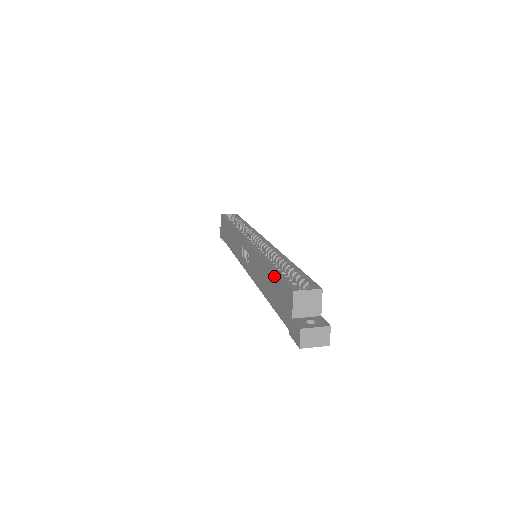
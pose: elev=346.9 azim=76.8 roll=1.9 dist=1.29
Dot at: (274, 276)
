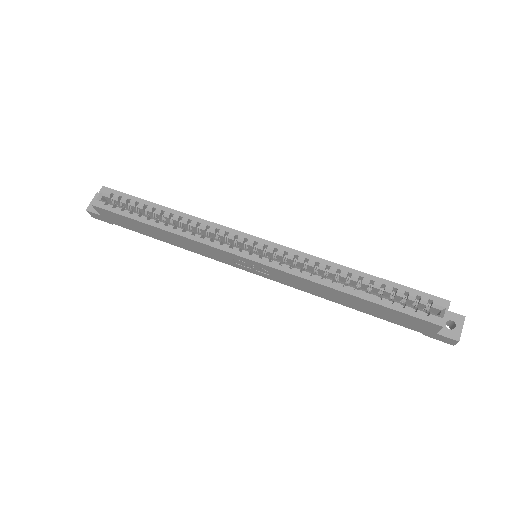
Dot at: (380, 307)
